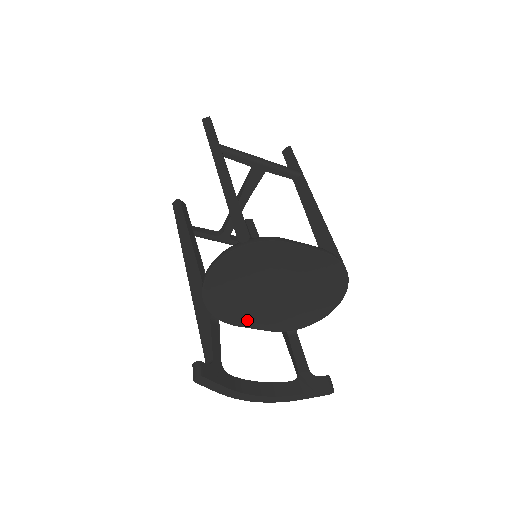
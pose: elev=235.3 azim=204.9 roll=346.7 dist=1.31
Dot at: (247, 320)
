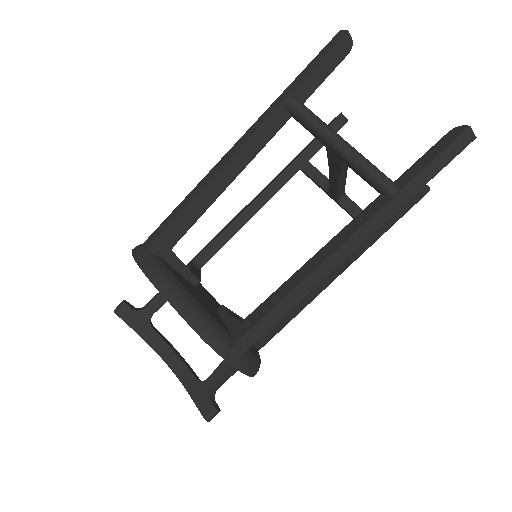
Dot at: occluded
